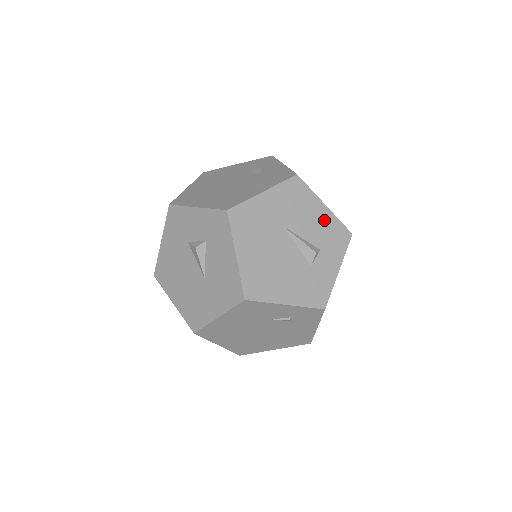
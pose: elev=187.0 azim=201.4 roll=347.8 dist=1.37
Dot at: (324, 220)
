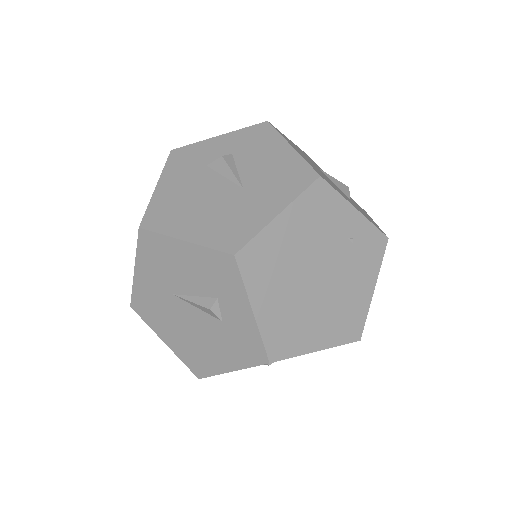
Dot at: (196, 260)
